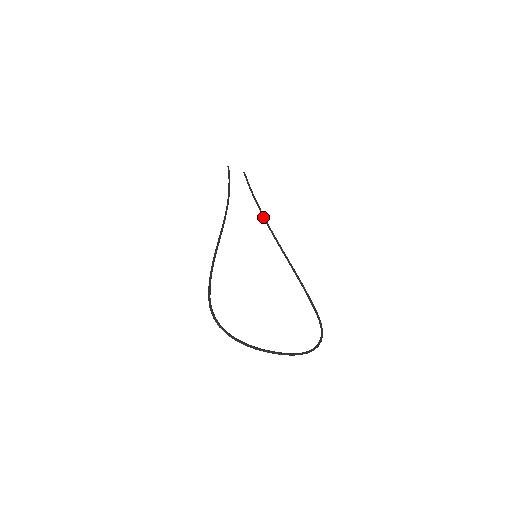
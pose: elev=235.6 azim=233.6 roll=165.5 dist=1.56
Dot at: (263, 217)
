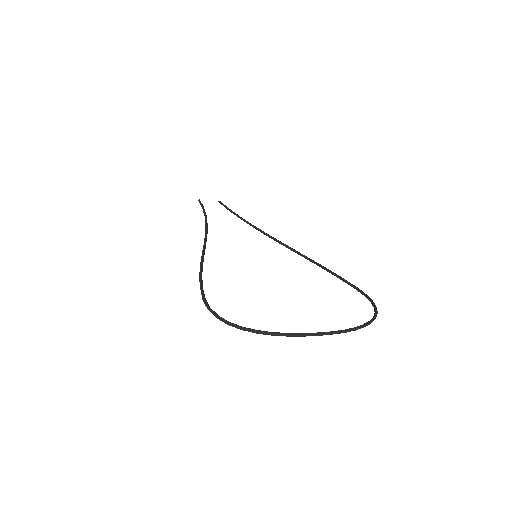
Dot at: (253, 227)
